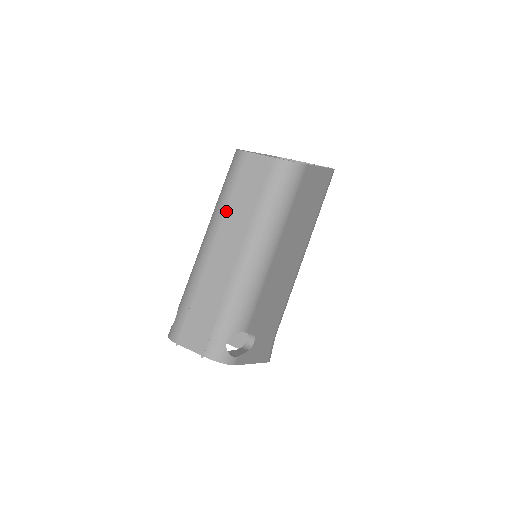
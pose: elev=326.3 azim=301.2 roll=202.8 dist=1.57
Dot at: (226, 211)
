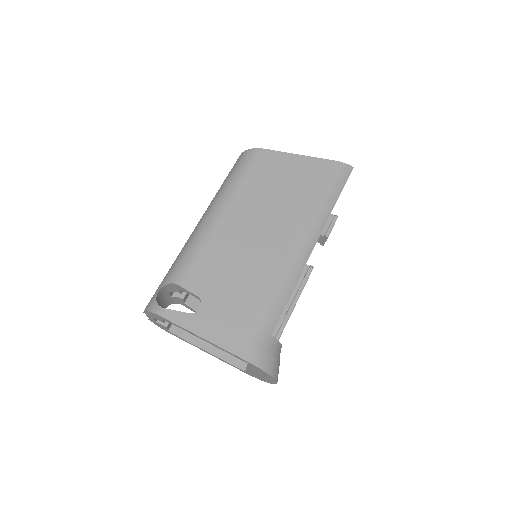
Dot at: occluded
